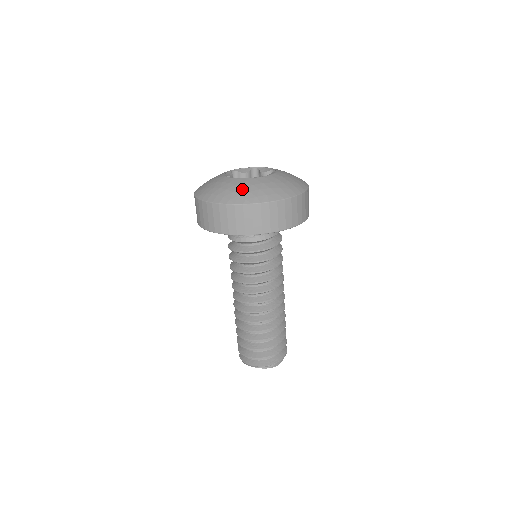
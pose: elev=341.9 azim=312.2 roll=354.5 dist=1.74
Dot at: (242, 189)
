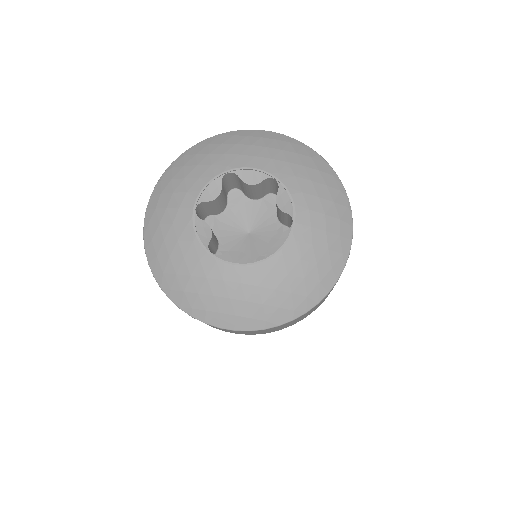
Dot at: (276, 293)
